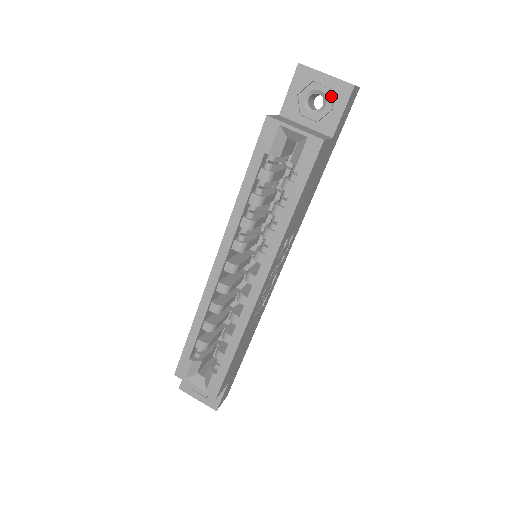
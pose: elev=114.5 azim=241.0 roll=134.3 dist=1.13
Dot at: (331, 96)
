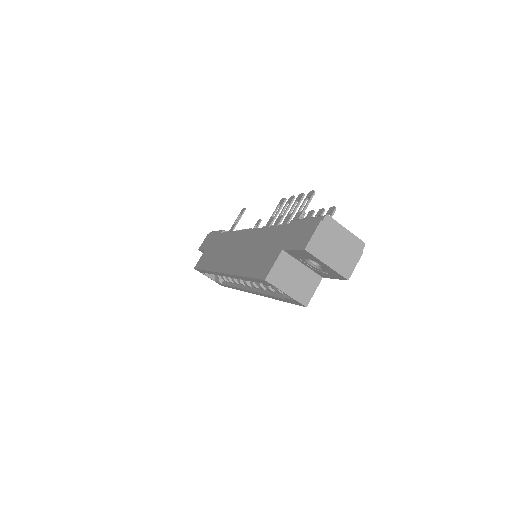
Dot at: (328, 271)
